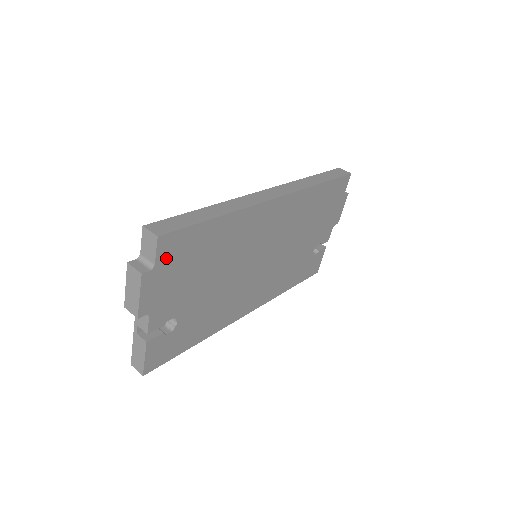
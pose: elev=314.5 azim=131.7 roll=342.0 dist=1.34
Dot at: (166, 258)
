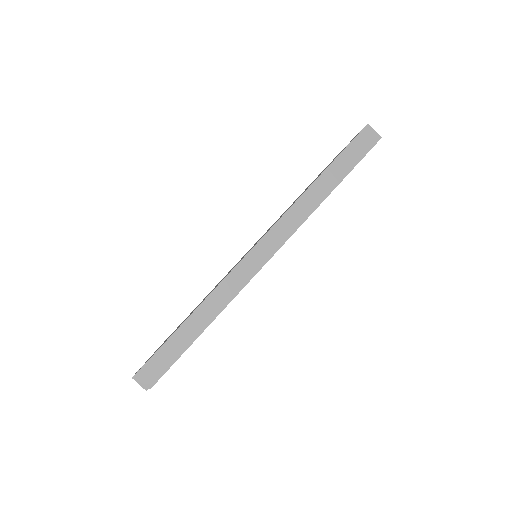
Dot at: occluded
